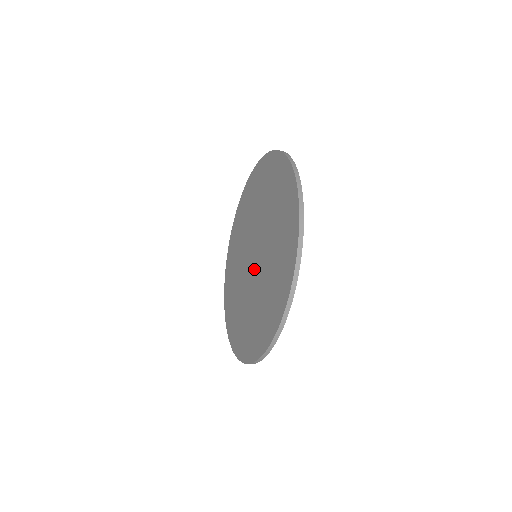
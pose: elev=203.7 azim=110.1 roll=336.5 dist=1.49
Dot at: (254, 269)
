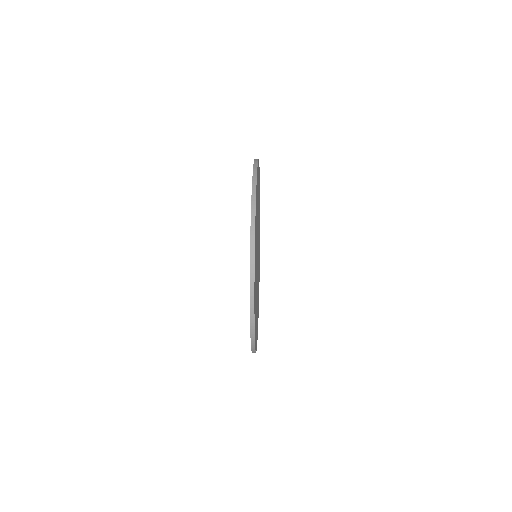
Dot at: occluded
